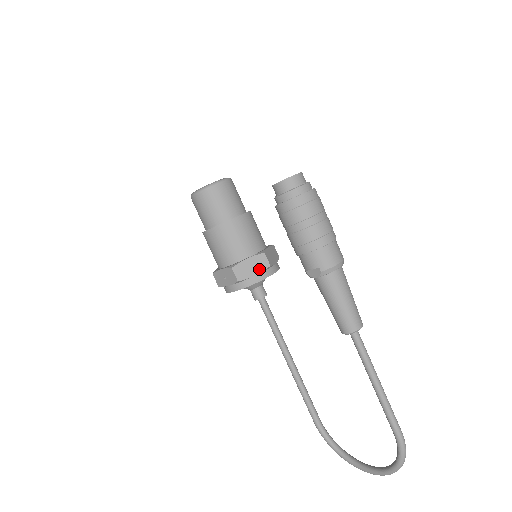
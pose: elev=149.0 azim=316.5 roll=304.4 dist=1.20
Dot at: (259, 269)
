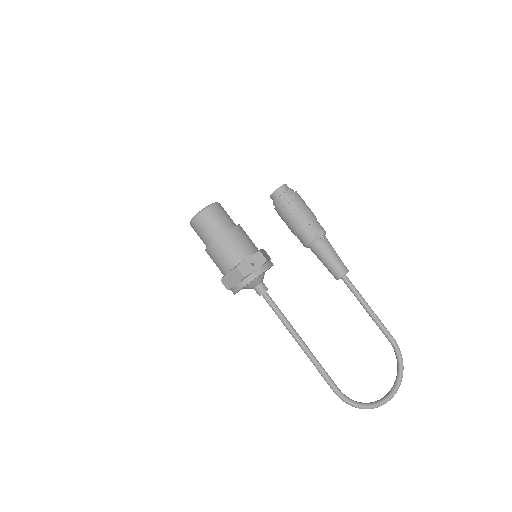
Dot at: (269, 258)
